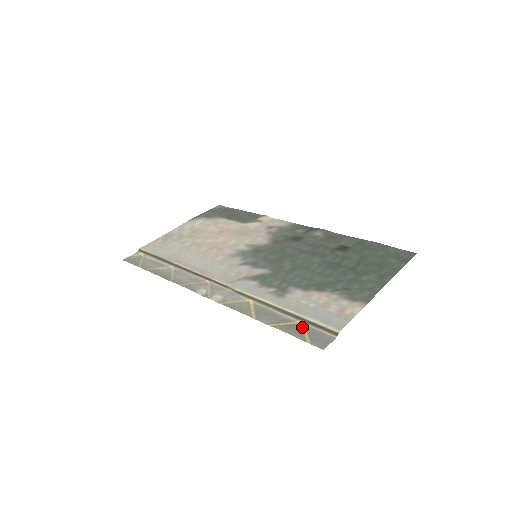
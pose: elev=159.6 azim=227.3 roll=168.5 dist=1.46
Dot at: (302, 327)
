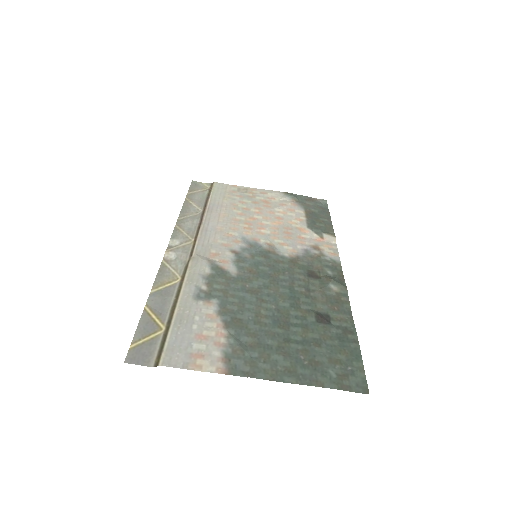
Dot at: (156, 332)
